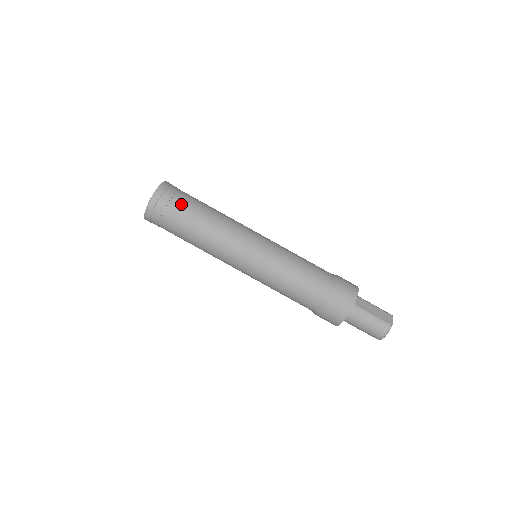
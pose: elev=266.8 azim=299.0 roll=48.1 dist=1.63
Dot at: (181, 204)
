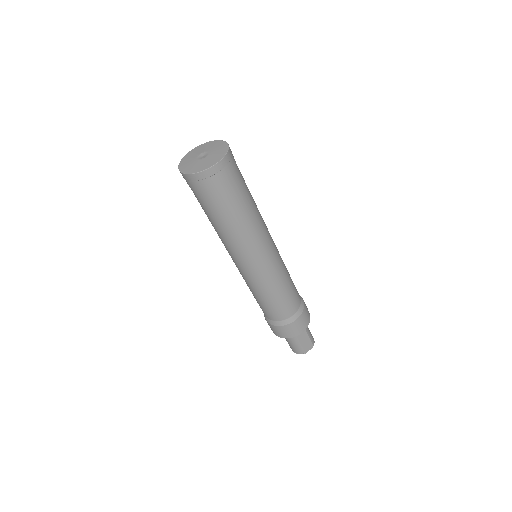
Dot at: (222, 196)
